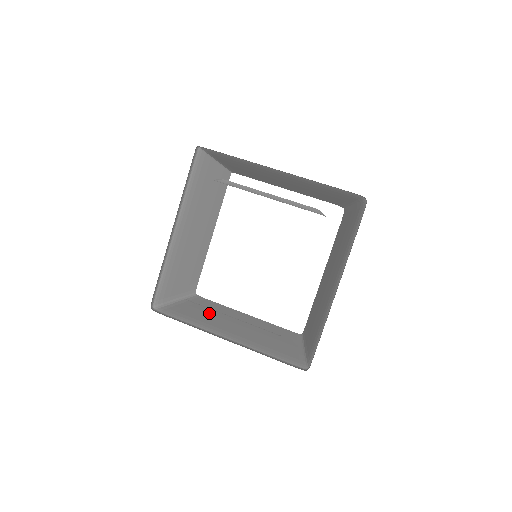
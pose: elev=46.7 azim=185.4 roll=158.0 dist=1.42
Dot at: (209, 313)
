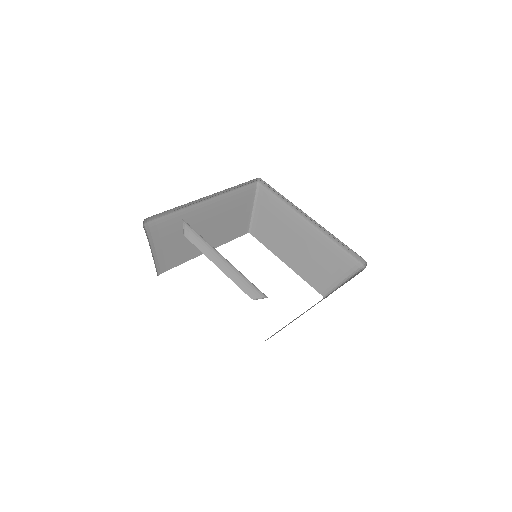
Dot at: occluded
